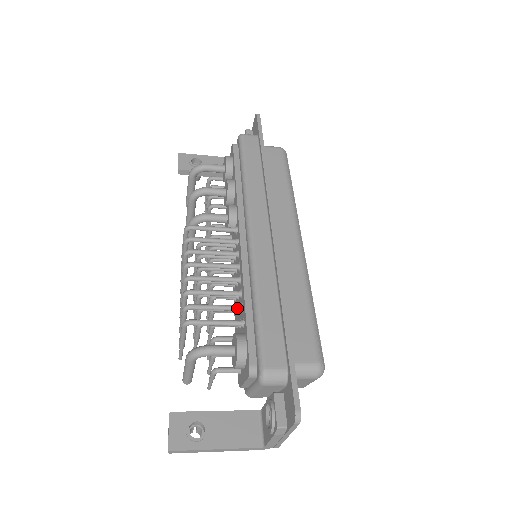
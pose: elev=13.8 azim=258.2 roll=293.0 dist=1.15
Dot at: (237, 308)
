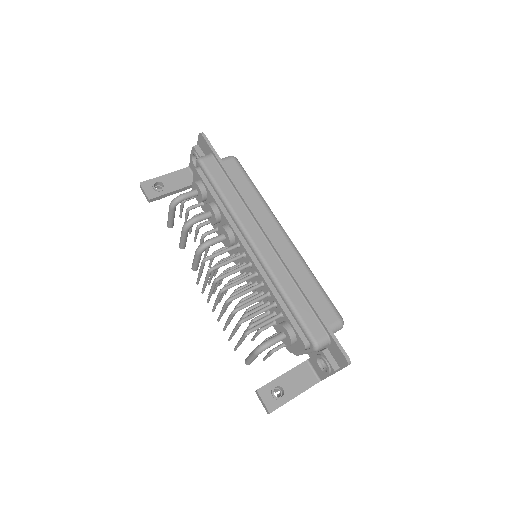
Dot at: (272, 306)
